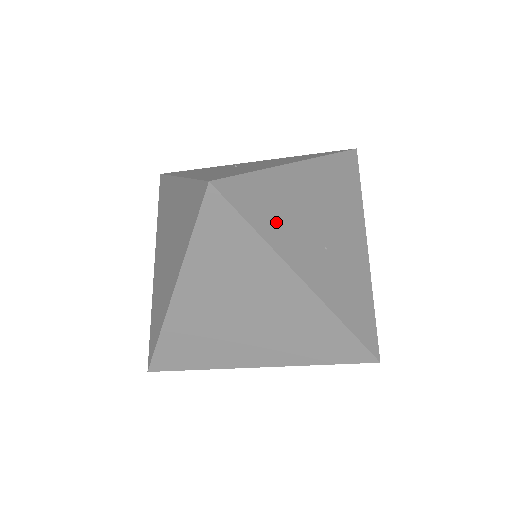
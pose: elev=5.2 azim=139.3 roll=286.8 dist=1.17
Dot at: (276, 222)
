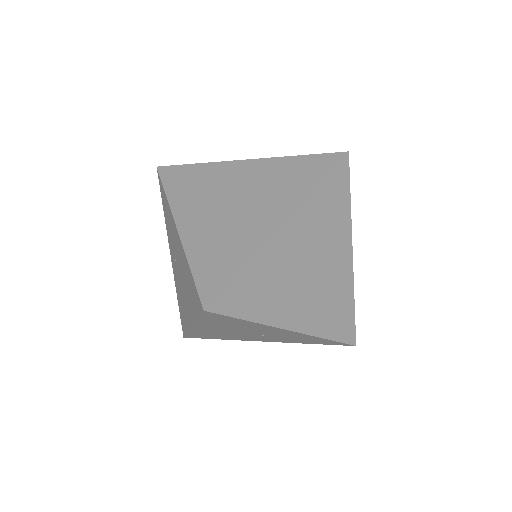
Dot at: occluded
